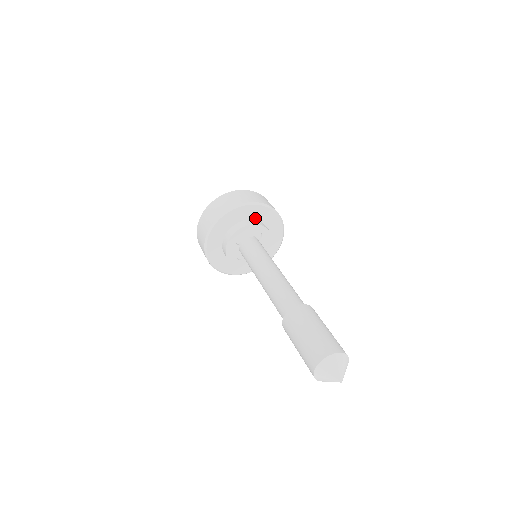
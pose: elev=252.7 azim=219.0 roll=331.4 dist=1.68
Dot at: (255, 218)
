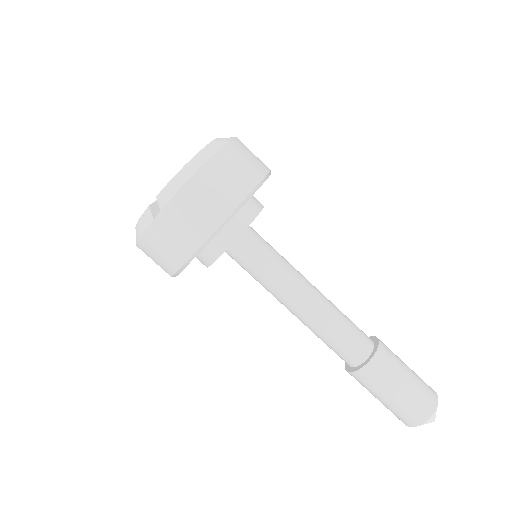
Dot at: occluded
